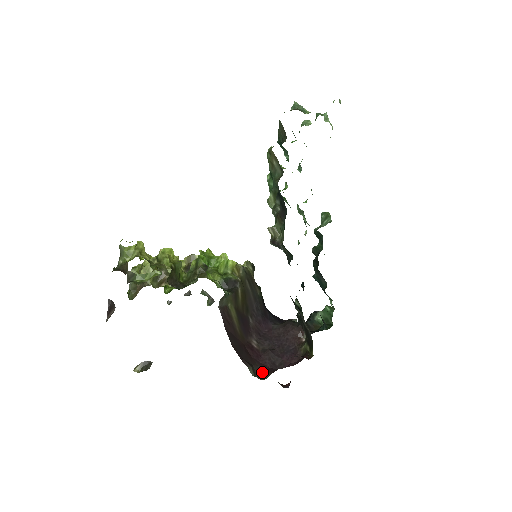
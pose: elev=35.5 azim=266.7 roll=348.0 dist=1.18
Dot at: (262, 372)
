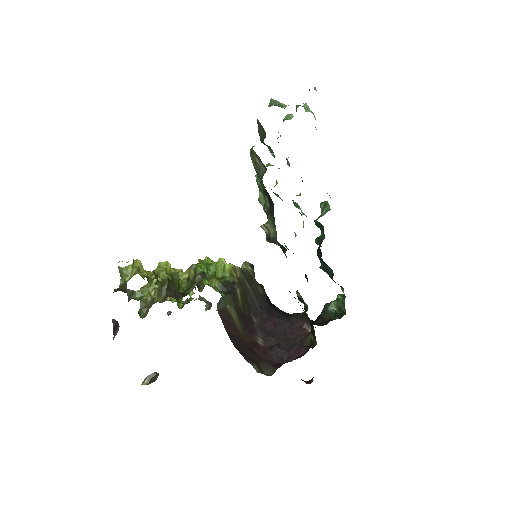
Dot at: (269, 368)
